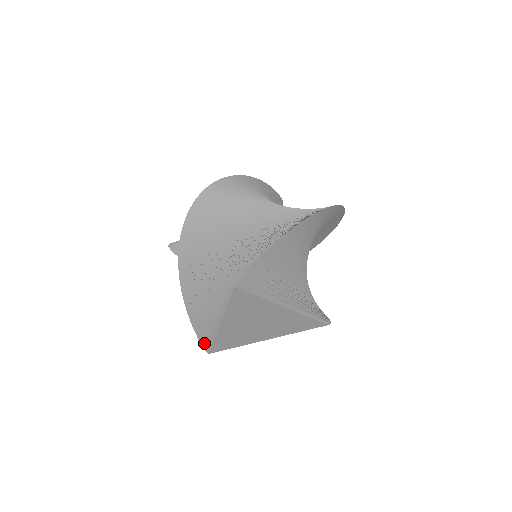
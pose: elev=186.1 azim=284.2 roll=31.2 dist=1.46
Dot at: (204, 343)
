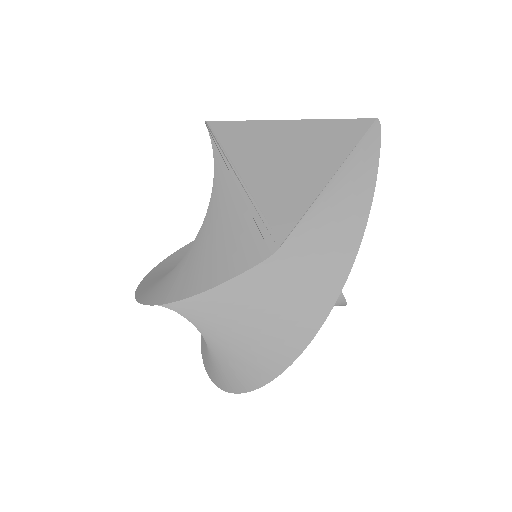
Dot at: occluded
